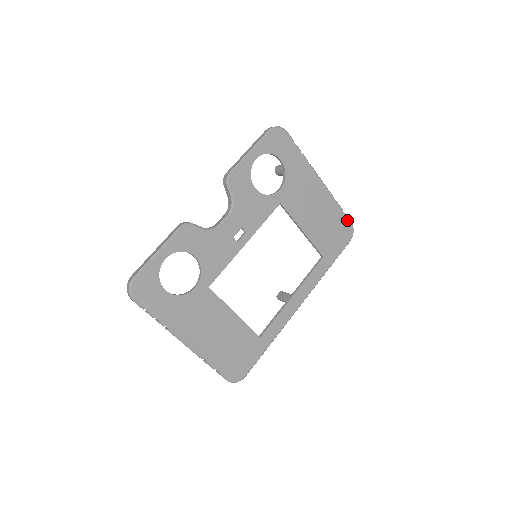
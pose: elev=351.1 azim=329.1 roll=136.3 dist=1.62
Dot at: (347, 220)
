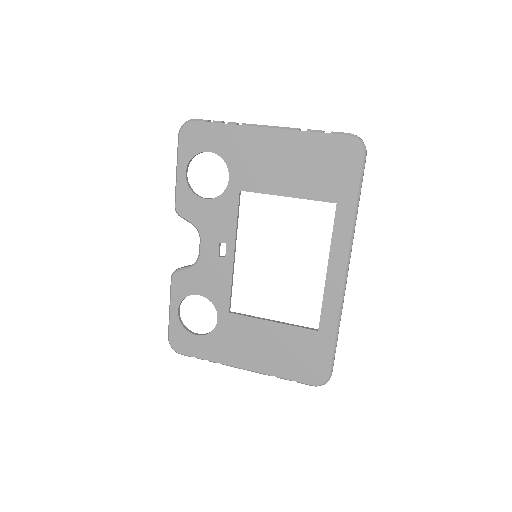
Dot at: (339, 137)
